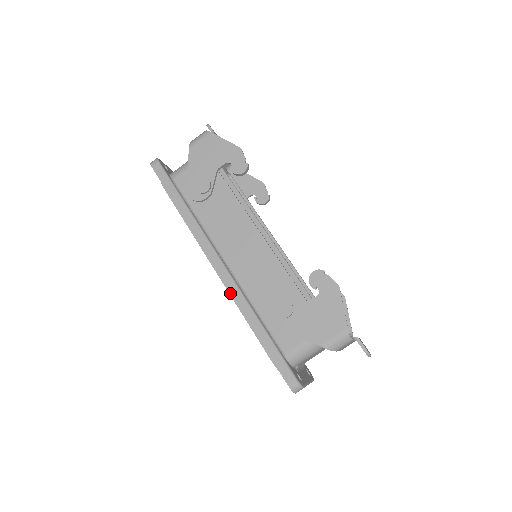
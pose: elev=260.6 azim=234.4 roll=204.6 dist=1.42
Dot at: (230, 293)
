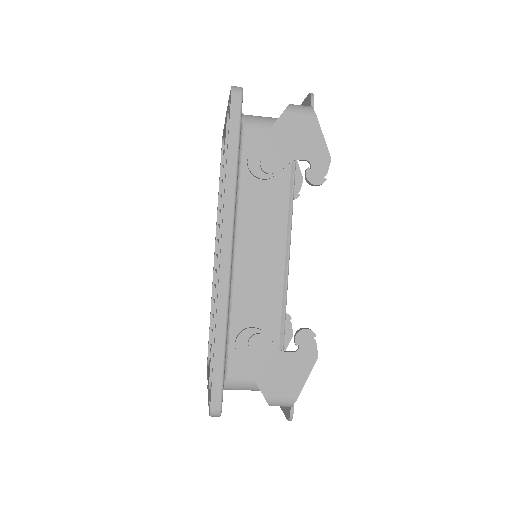
Dot at: (218, 288)
